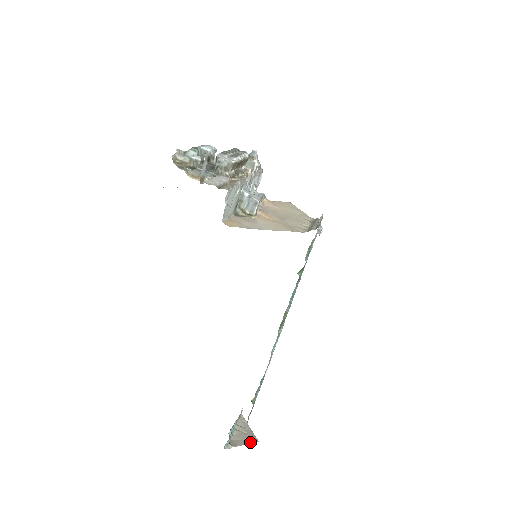
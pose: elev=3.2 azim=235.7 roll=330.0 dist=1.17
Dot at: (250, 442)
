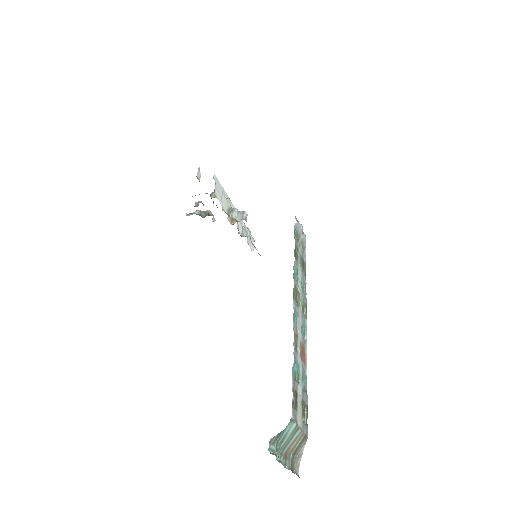
Dot at: occluded
